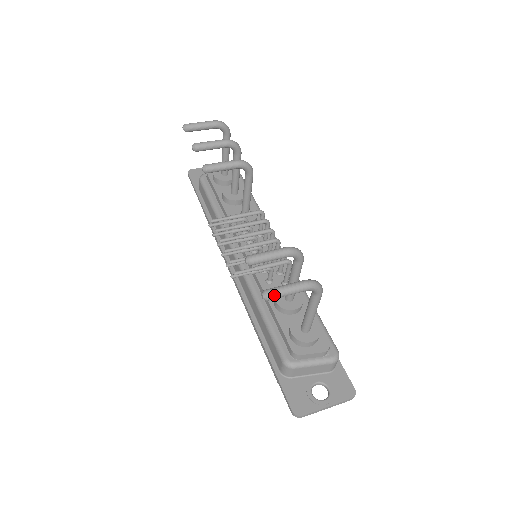
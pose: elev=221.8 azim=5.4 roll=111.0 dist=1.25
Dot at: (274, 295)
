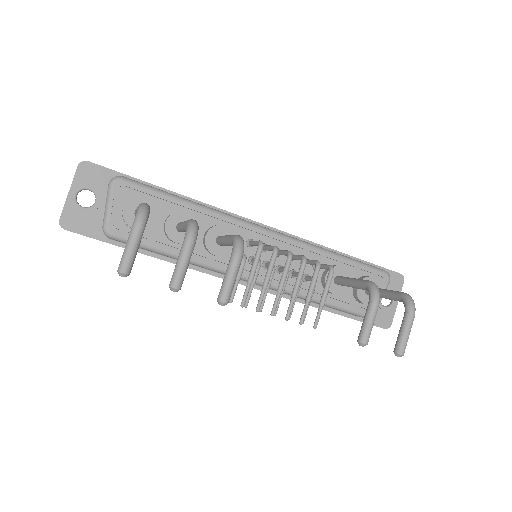
Dot at: occluded
